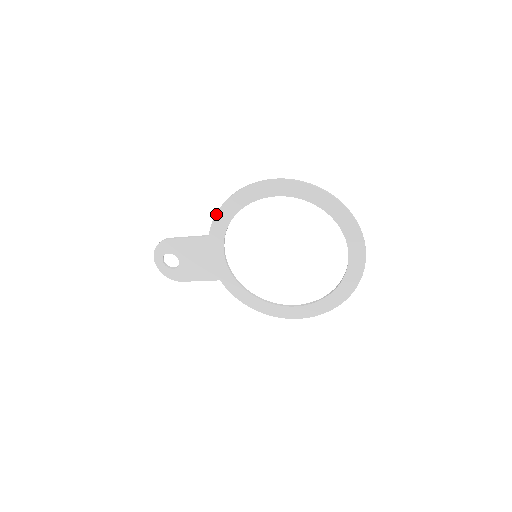
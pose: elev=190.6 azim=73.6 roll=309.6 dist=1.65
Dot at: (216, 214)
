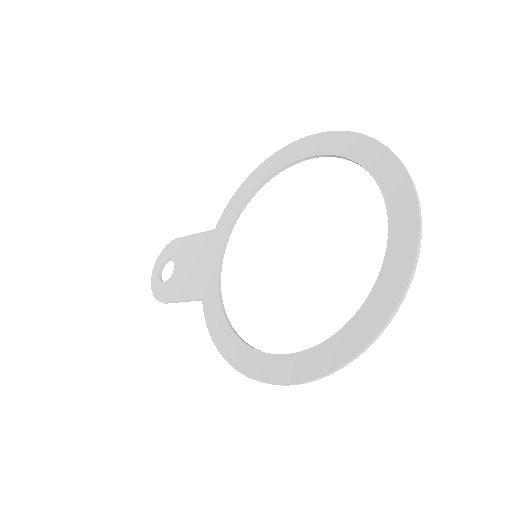
Dot at: (233, 197)
